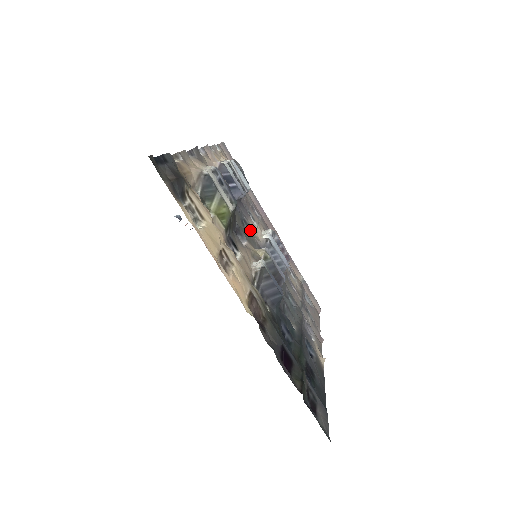
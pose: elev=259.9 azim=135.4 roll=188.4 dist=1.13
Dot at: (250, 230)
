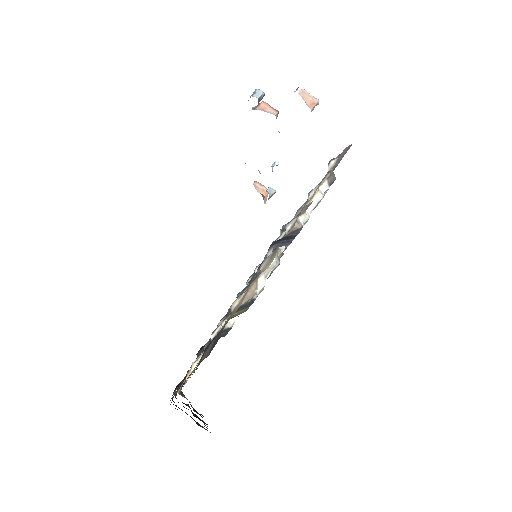
Dot at: occluded
